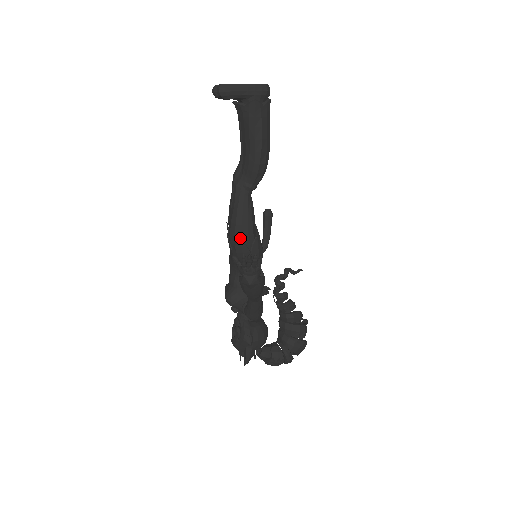
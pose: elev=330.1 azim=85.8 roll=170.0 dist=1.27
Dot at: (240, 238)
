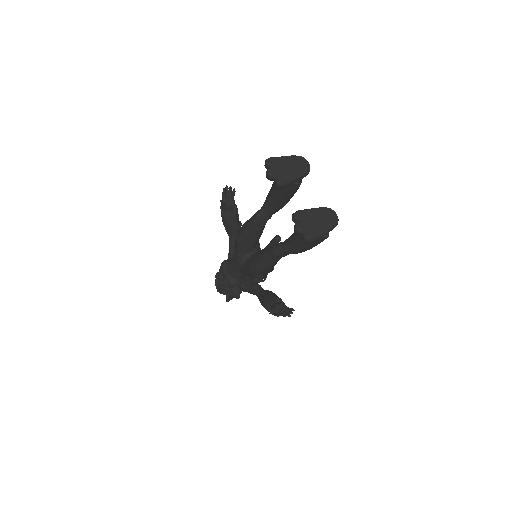
Dot at: (264, 274)
